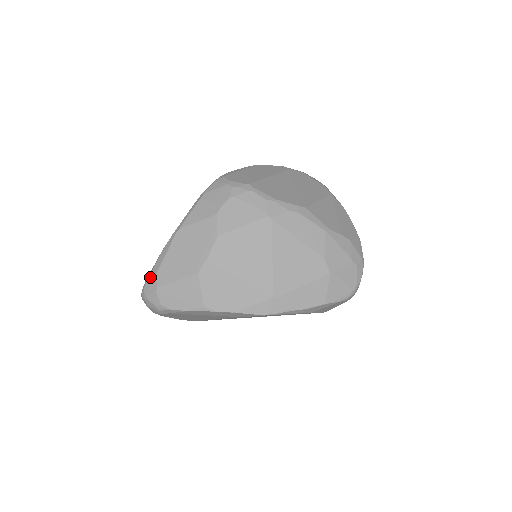
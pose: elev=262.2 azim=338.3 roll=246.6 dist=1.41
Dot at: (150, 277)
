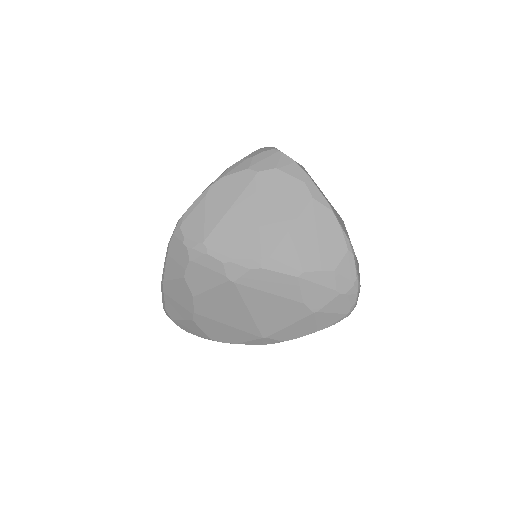
Dot at: (163, 308)
